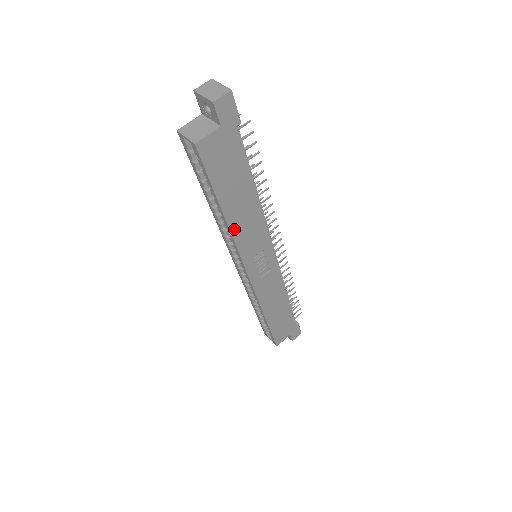
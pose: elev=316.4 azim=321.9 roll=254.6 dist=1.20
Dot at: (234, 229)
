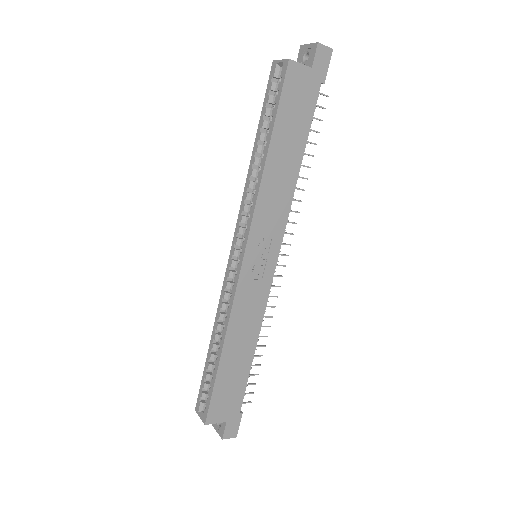
Dot at: (265, 182)
